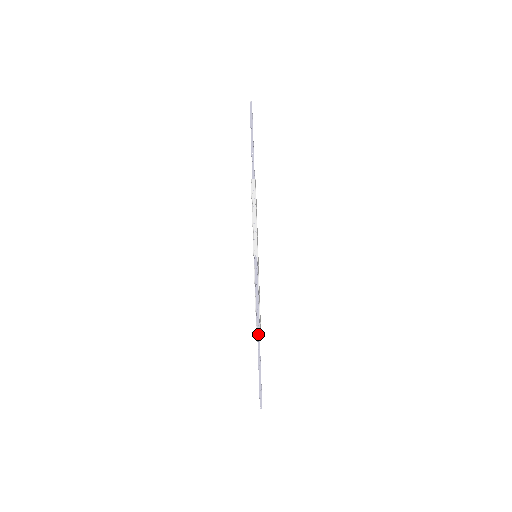
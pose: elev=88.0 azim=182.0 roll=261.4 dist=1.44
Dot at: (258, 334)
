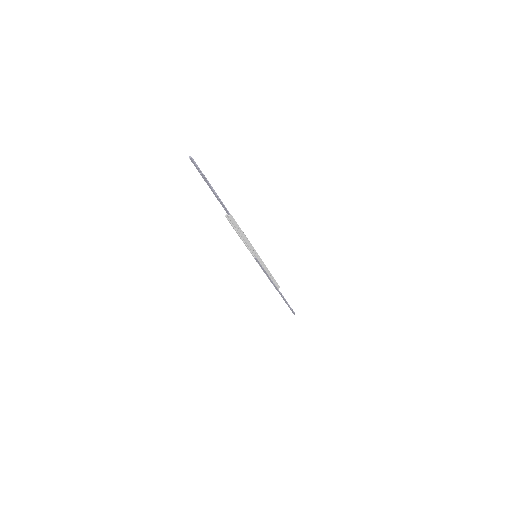
Dot at: (277, 290)
